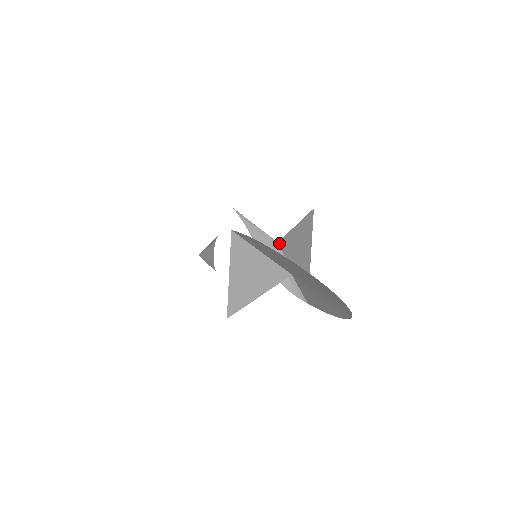
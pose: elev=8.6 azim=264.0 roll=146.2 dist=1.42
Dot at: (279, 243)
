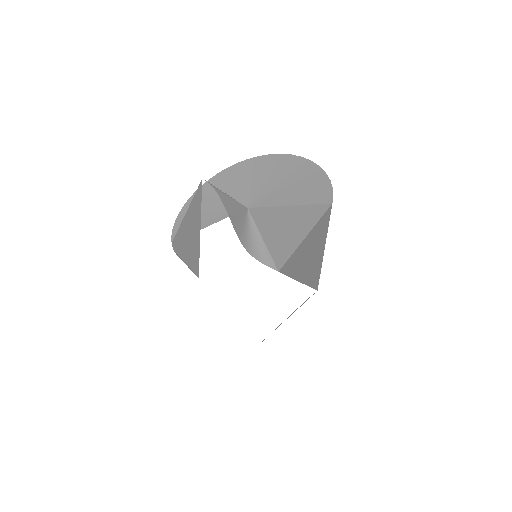
Dot at: (250, 210)
